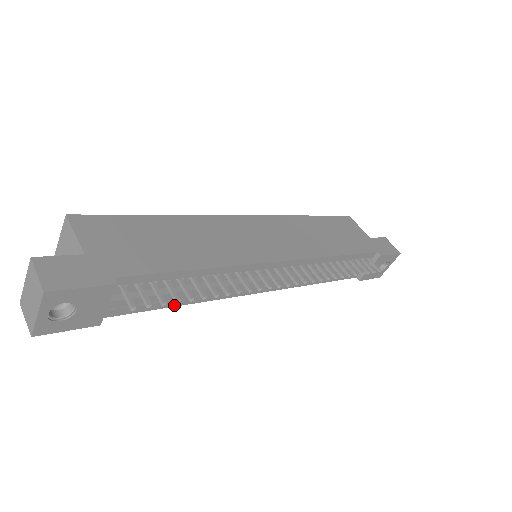
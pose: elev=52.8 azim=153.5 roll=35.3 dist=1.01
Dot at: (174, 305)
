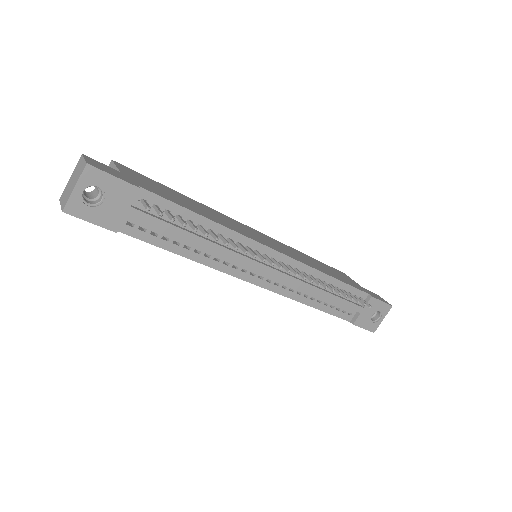
Dot at: (179, 253)
